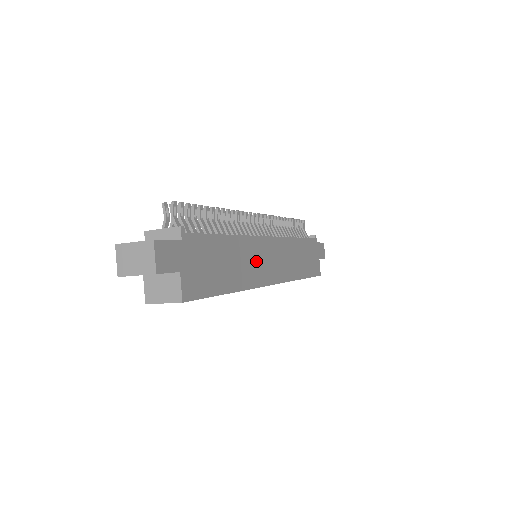
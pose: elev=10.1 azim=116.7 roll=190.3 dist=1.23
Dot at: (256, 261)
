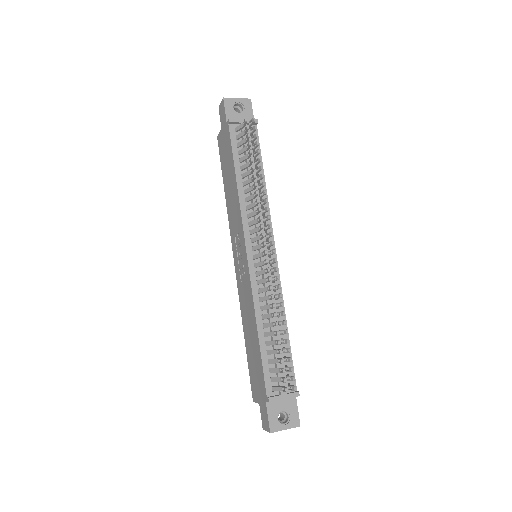
Dot at: occluded
